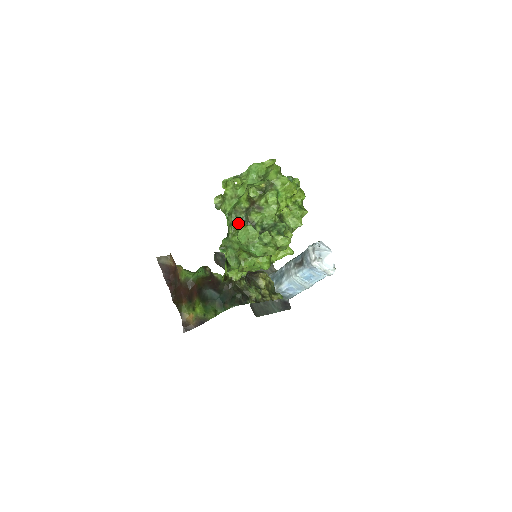
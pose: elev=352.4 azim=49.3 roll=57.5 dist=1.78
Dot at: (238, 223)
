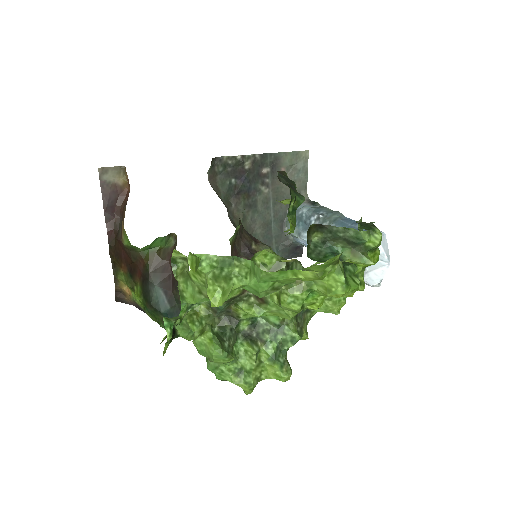
Dot at: (208, 305)
